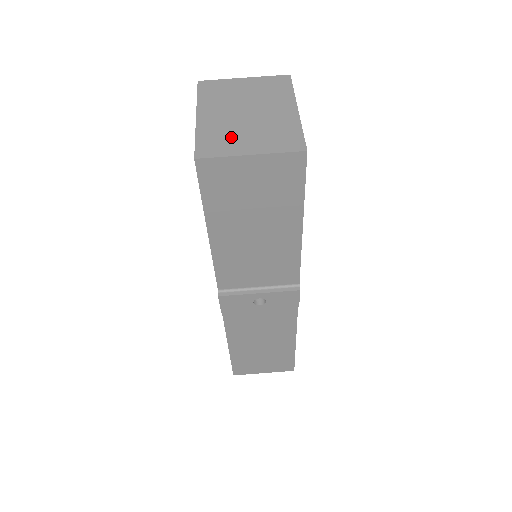
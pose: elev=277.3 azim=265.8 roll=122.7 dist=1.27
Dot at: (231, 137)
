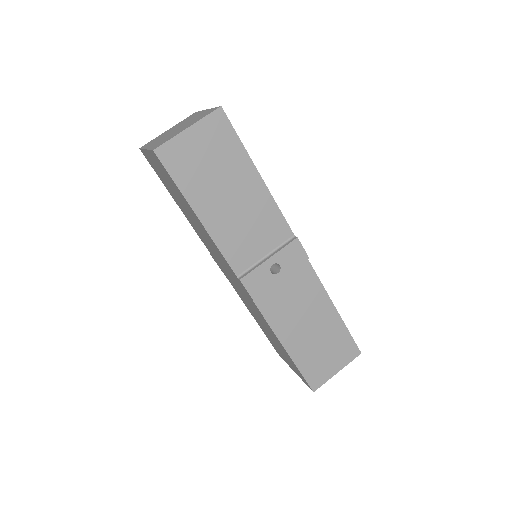
Dot at: (172, 135)
